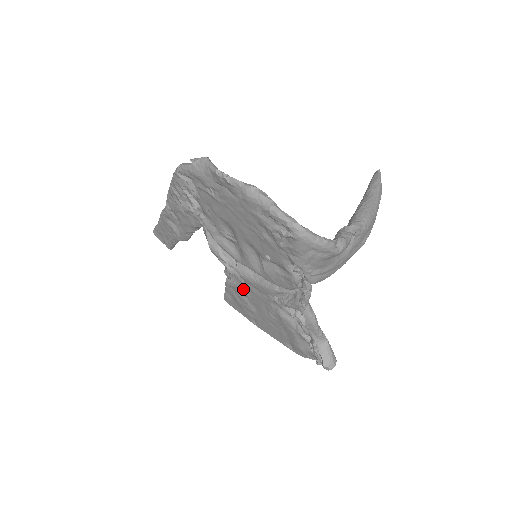
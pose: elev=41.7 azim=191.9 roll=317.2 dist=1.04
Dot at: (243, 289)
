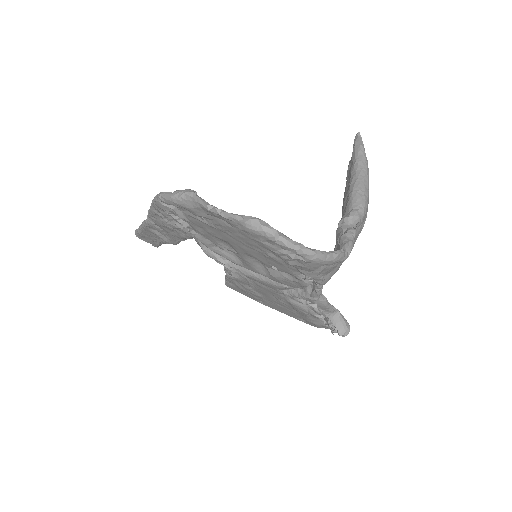
Dot at: (247, 282)
